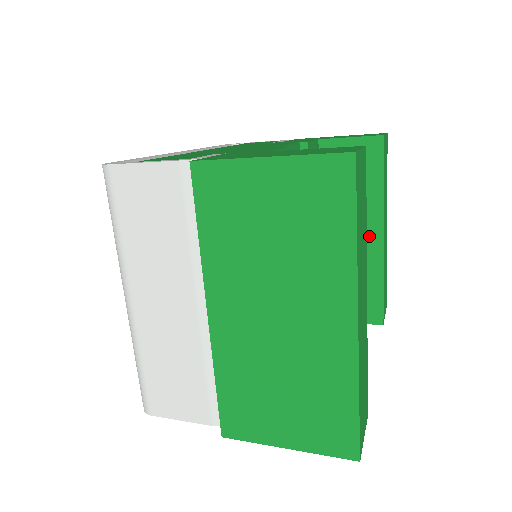
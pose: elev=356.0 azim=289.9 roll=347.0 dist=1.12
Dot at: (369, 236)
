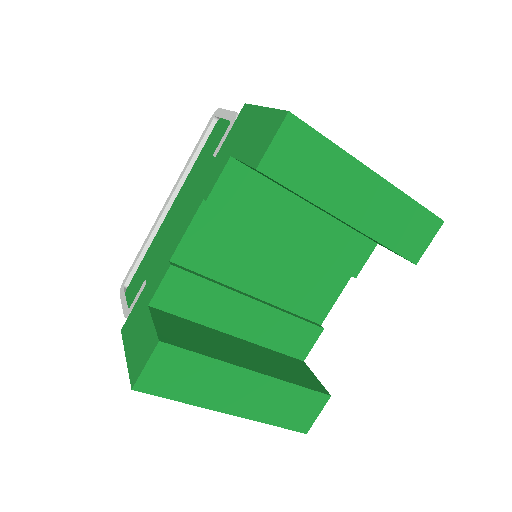
Dot at: occluded
